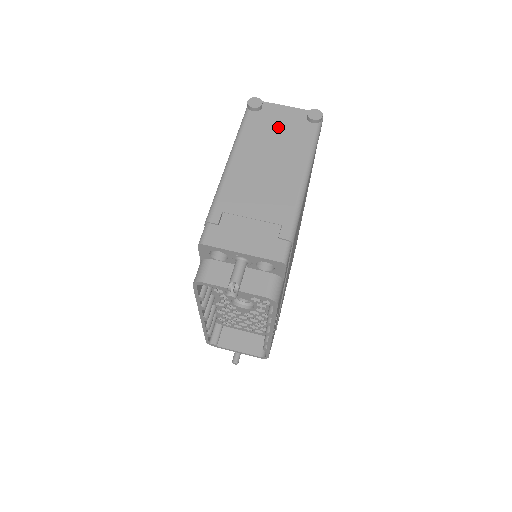
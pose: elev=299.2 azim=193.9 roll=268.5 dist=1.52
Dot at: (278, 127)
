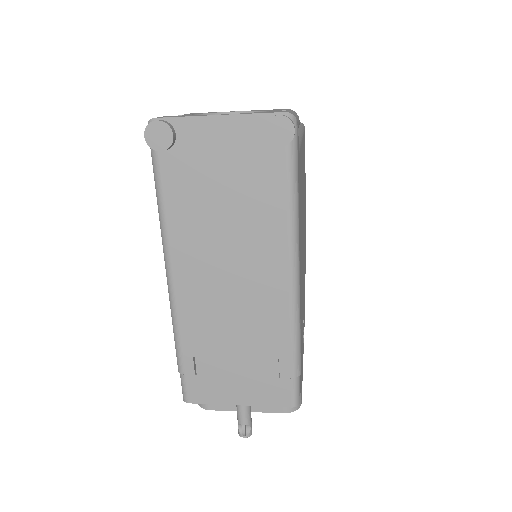
Dot at: (219, 177)
